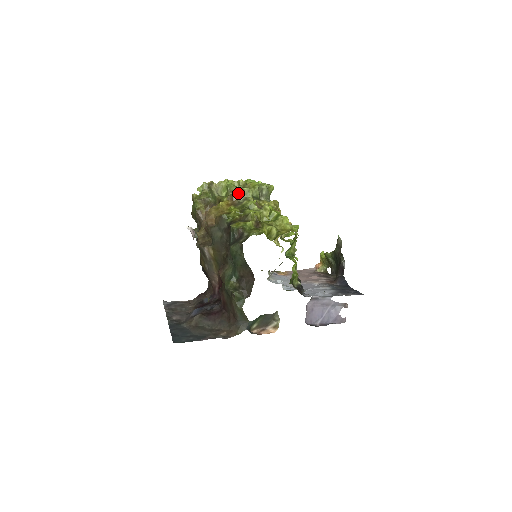
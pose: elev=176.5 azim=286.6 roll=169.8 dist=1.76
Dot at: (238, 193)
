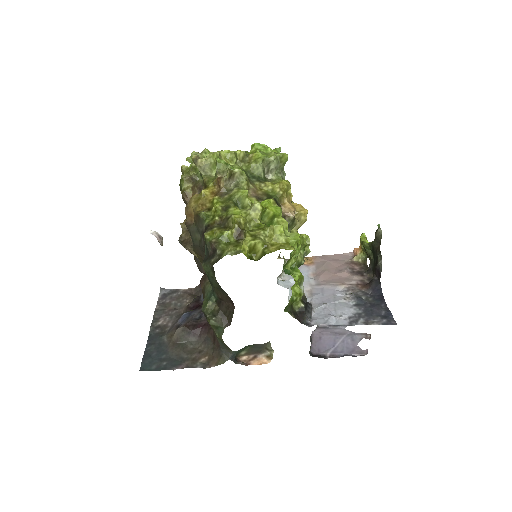
Dot at: (225, 178)
